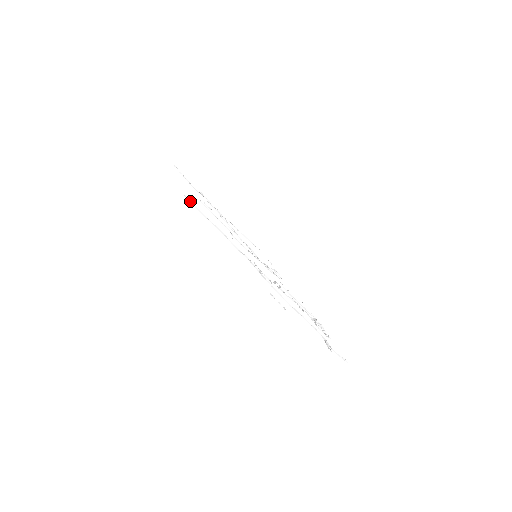
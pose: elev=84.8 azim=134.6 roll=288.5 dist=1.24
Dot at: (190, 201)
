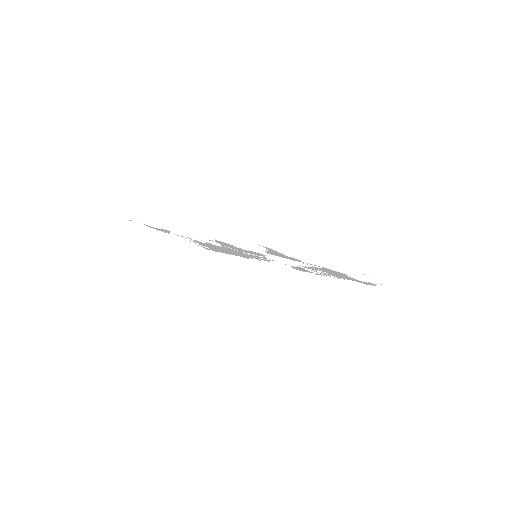
Dot at: (267, 247)
